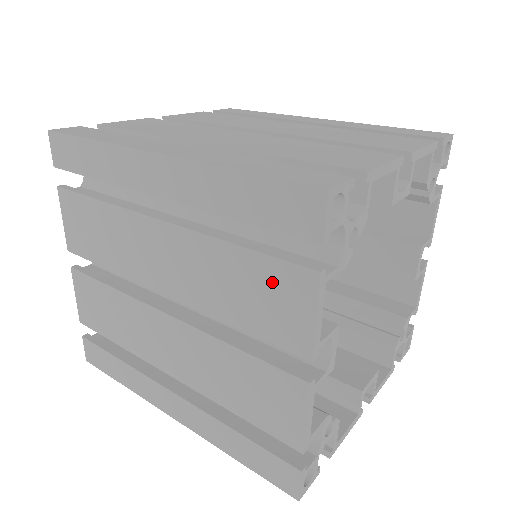
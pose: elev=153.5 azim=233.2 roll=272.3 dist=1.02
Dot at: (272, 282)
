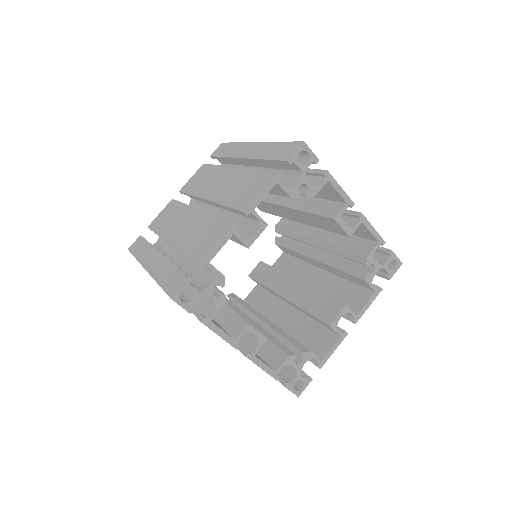
Dot at: occluded
